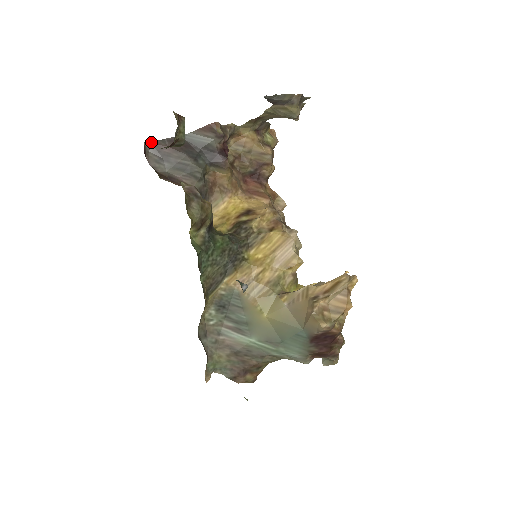
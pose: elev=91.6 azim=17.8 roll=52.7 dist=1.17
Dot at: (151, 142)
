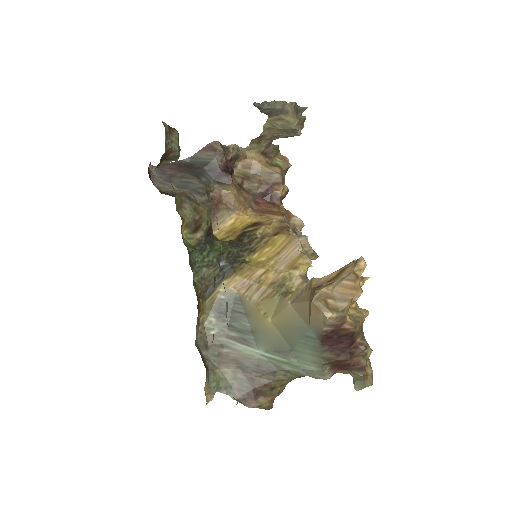
Dot at: (156, 166)
